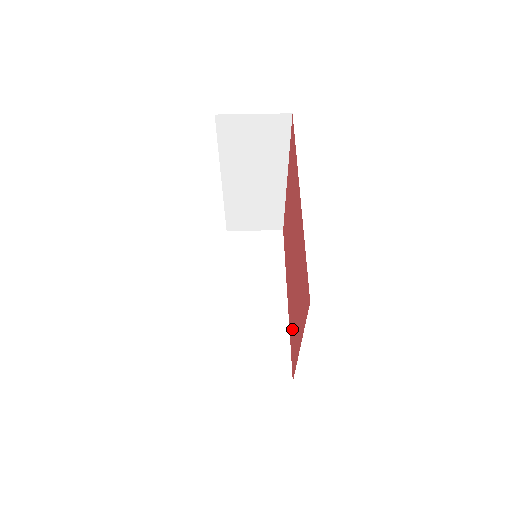
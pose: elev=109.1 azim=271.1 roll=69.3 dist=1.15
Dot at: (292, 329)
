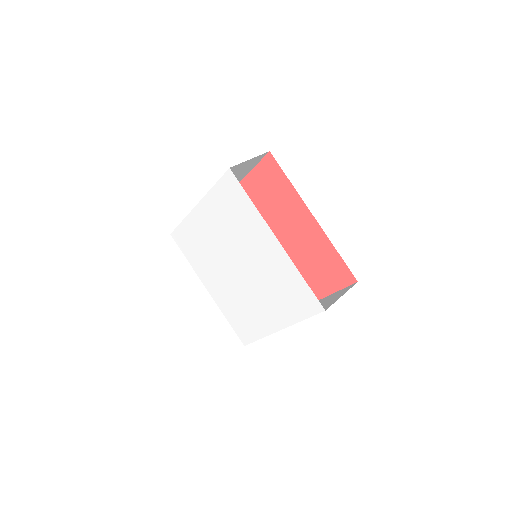
Dot at: occluded
